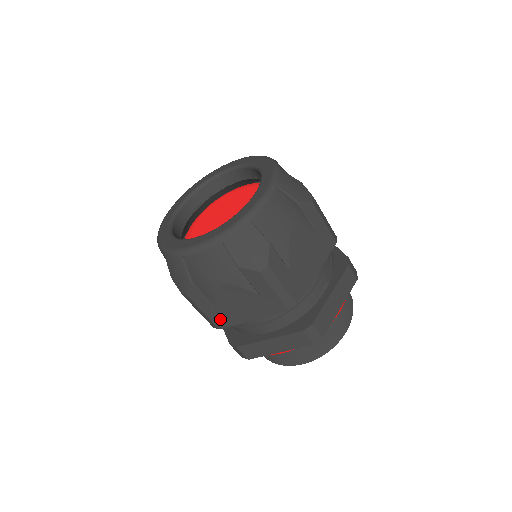
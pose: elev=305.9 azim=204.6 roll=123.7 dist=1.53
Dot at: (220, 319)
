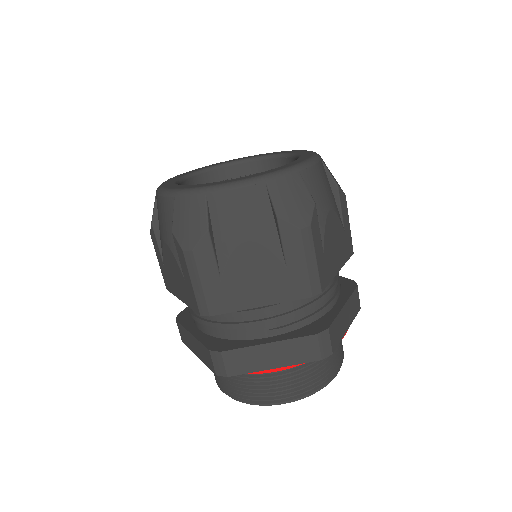
Dot at: (167, 279)
